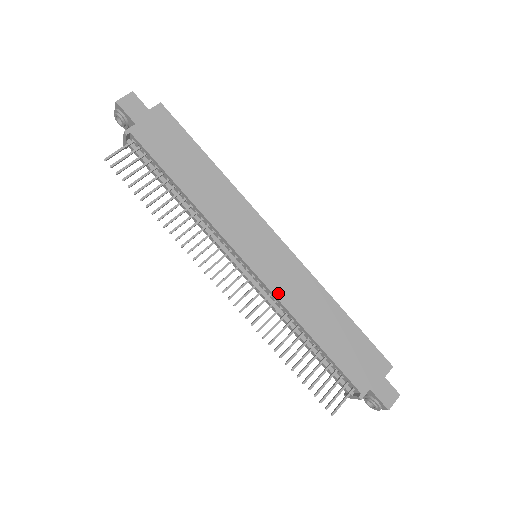
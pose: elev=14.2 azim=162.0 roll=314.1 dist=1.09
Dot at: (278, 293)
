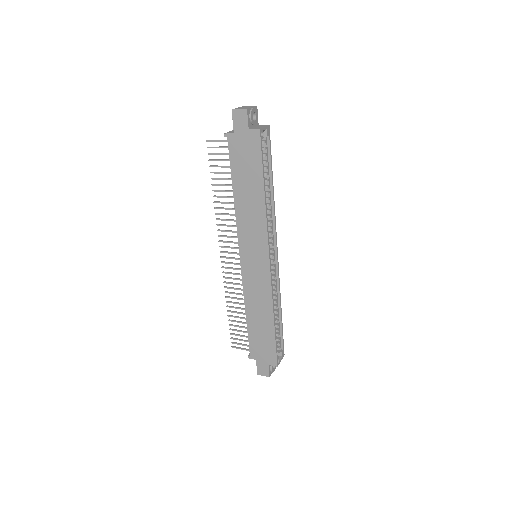
Dot at: (245, 285)
